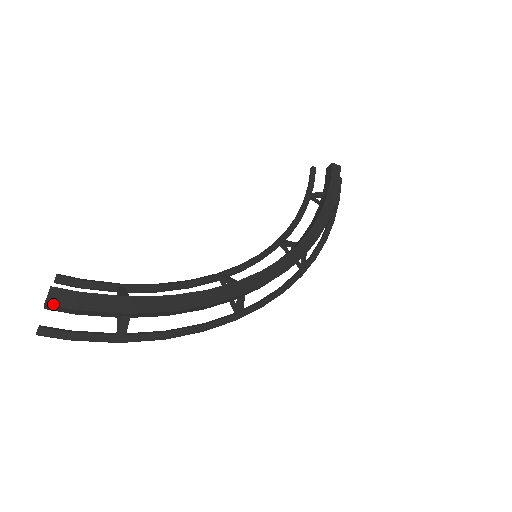
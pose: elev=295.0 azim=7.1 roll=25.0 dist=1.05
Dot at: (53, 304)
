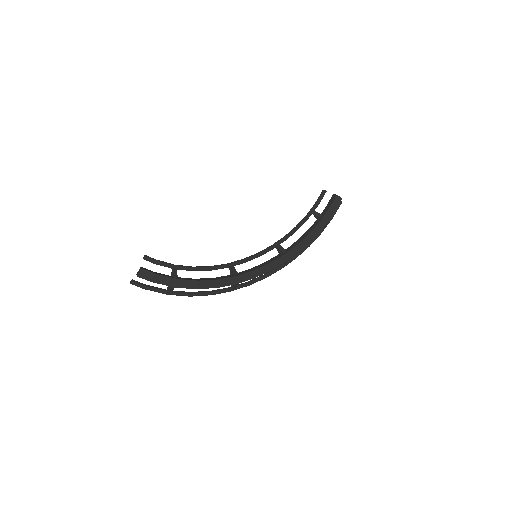
Dot at: (141, 277)
